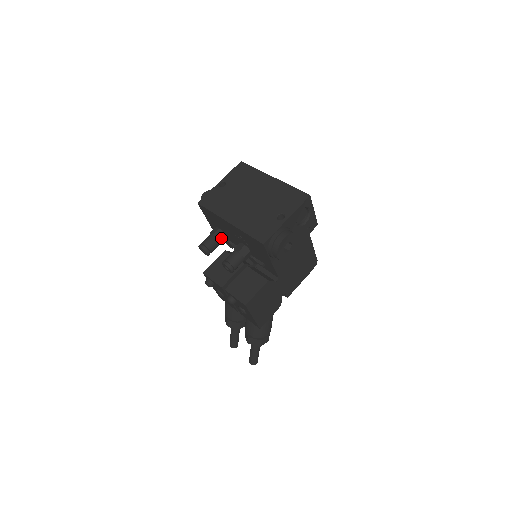
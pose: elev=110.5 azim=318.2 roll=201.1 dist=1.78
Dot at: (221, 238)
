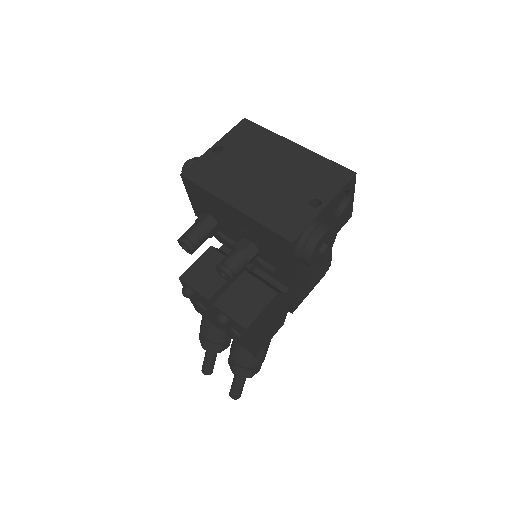
Dot at: (212, 229)
